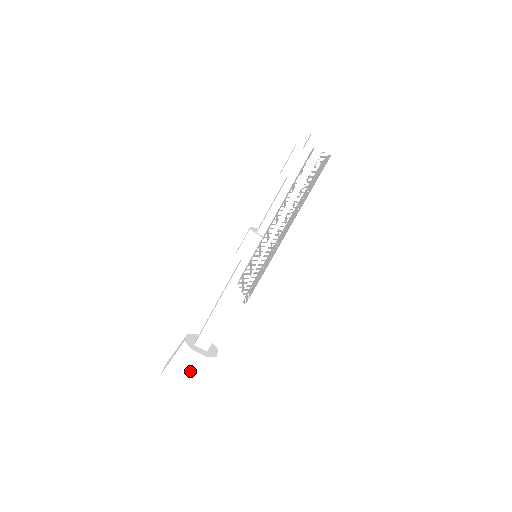
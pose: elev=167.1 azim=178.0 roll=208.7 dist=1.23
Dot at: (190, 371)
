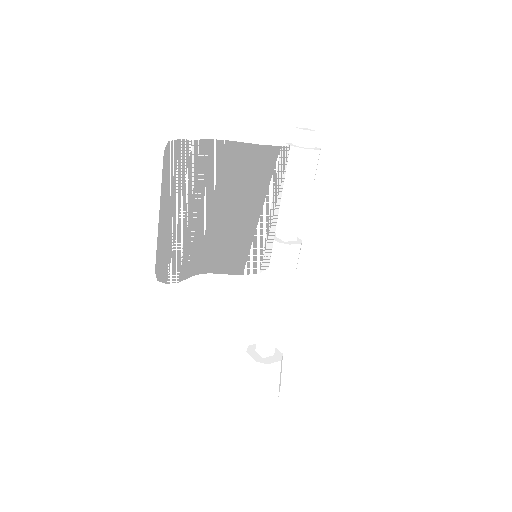
Dot at: (247, 374)
